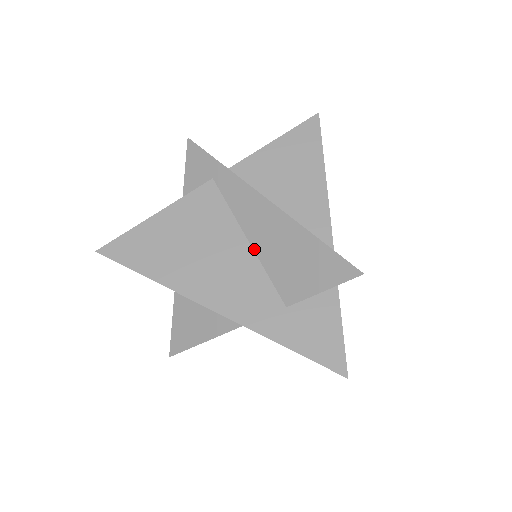
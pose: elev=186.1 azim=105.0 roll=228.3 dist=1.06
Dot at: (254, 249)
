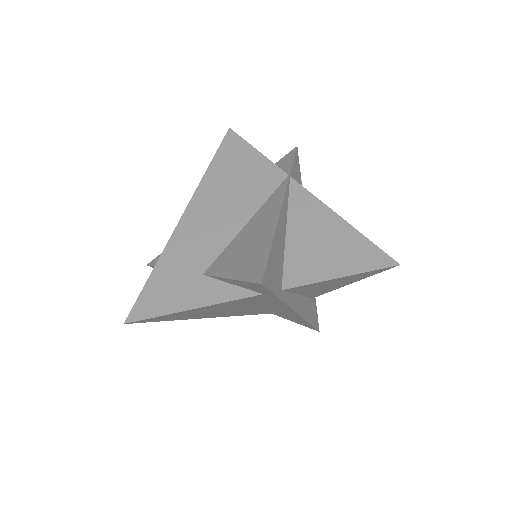
Dot at: (264, 305)
